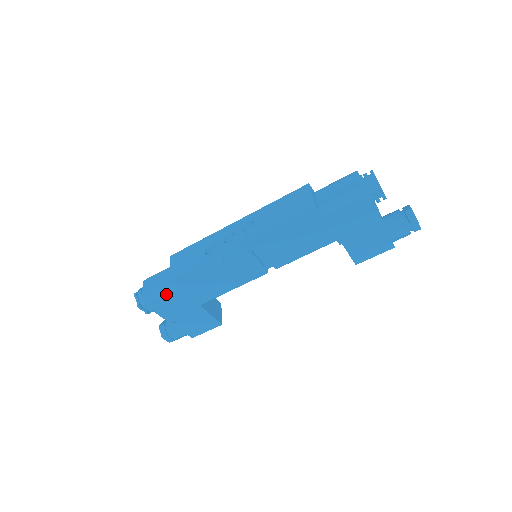
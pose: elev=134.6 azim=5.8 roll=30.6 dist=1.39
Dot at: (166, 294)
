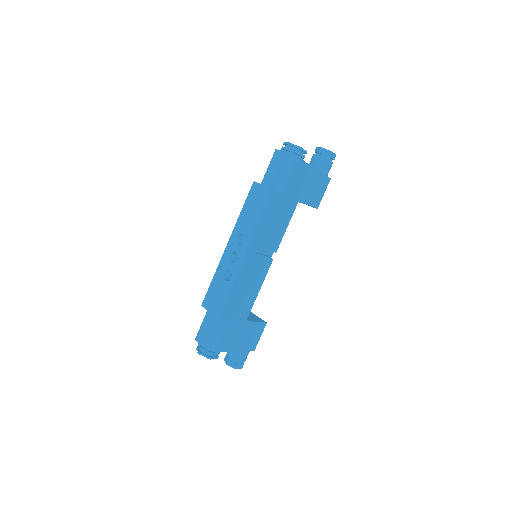
Dot at: (222, 331)
